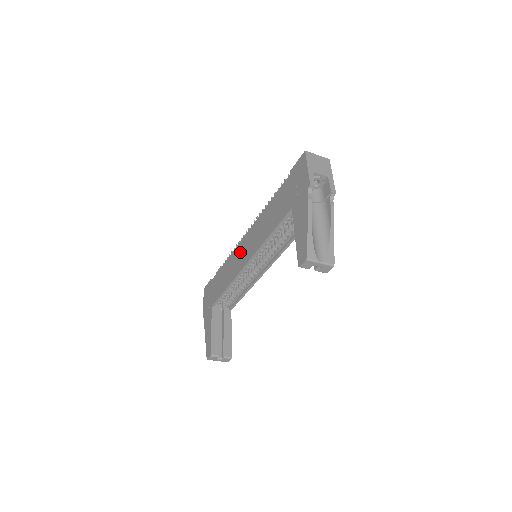
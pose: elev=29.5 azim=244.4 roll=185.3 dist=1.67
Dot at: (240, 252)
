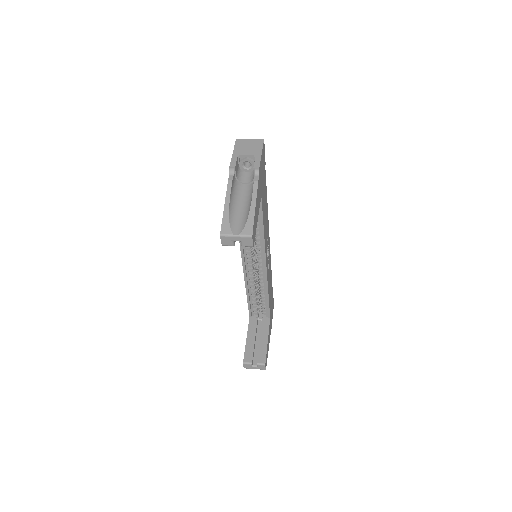
Dot at: occluded
